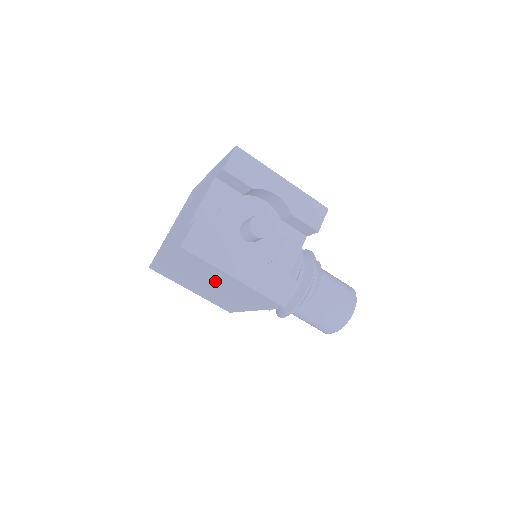
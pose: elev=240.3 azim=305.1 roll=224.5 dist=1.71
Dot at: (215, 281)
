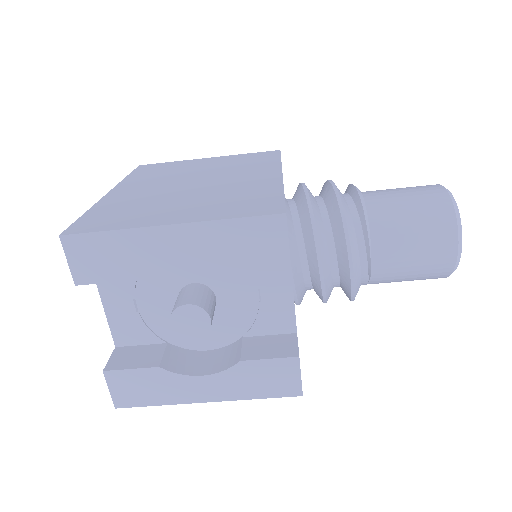
Dot at: occluded
